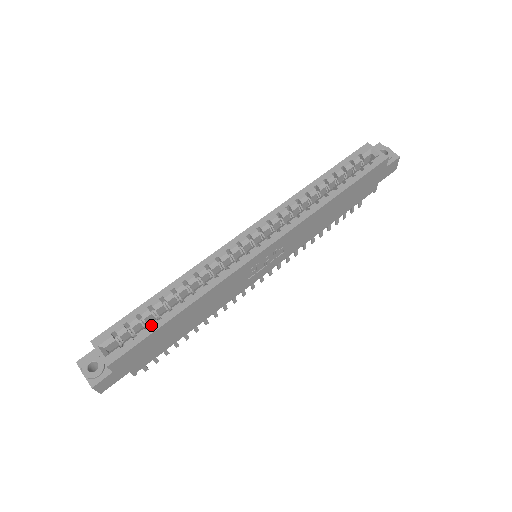
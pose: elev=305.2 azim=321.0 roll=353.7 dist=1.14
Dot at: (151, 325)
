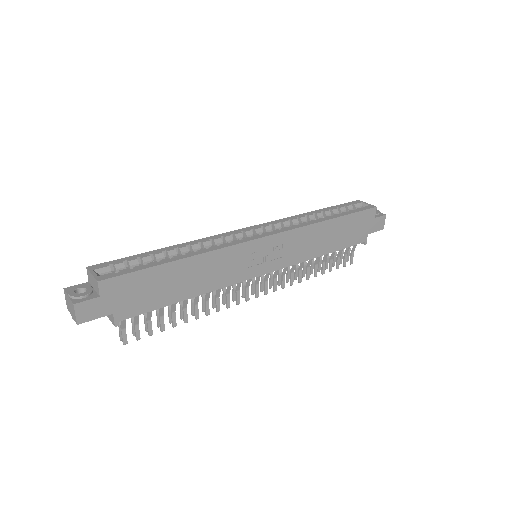
Dot at: (150, 263)
